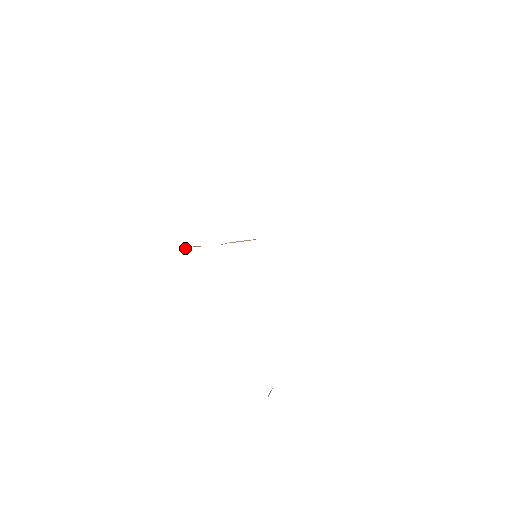
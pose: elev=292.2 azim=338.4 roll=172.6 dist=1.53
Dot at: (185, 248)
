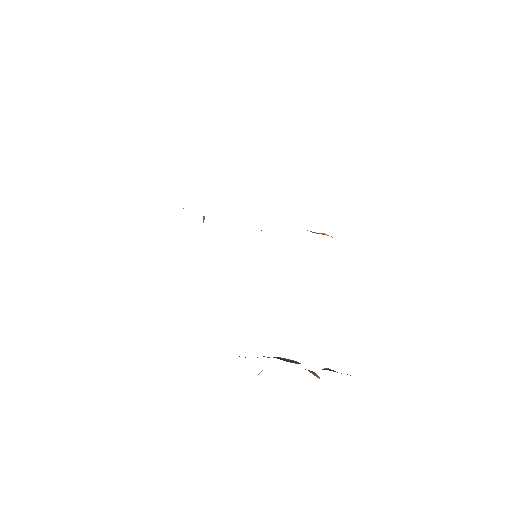
Dot at: occluded
